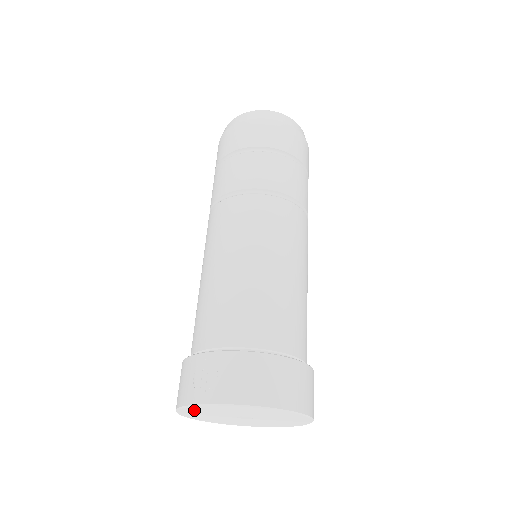
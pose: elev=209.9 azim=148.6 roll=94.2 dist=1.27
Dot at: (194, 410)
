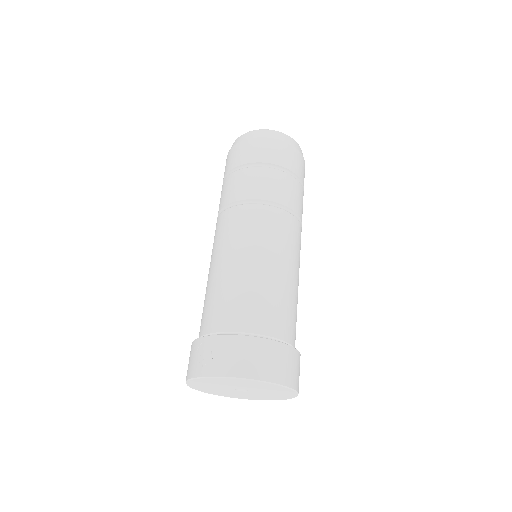
Dot at: (198, 383)
